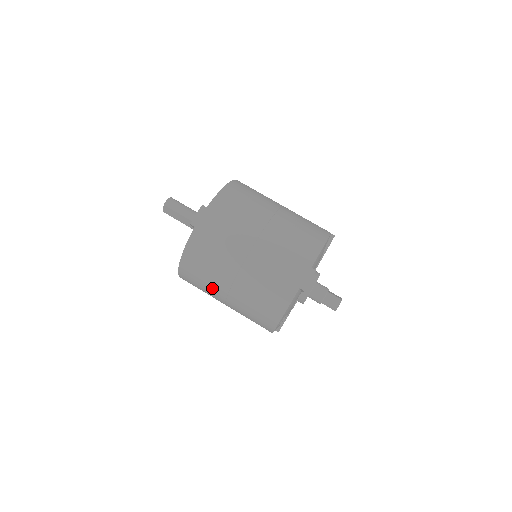
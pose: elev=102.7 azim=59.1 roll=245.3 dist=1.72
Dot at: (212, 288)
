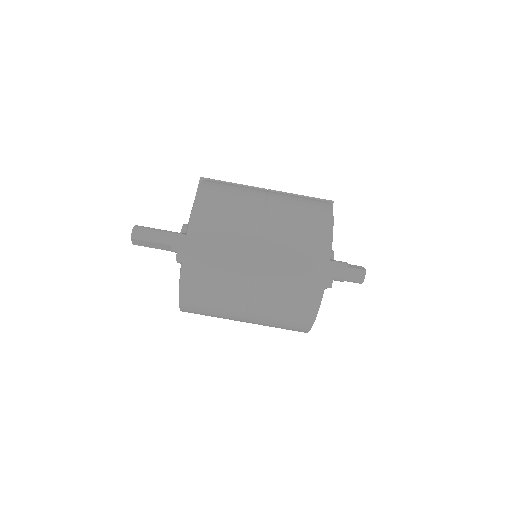
Dot at: (225, 315)
